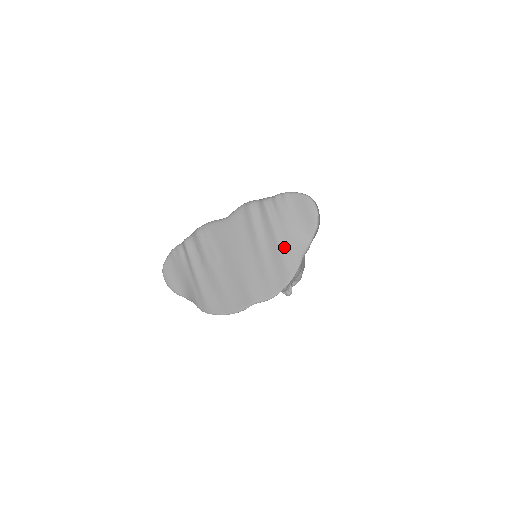
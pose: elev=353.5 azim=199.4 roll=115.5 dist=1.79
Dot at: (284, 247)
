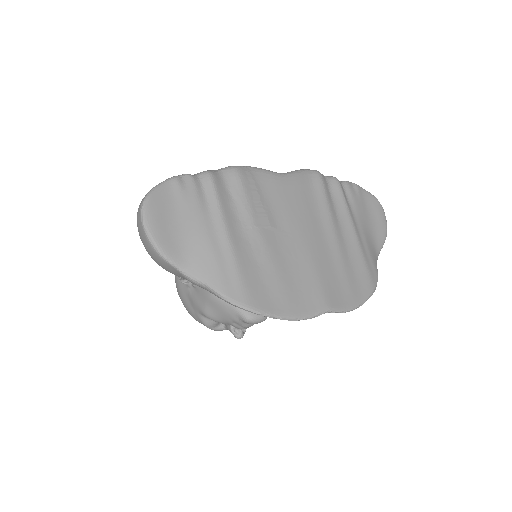
Dot at: (363, 246)
